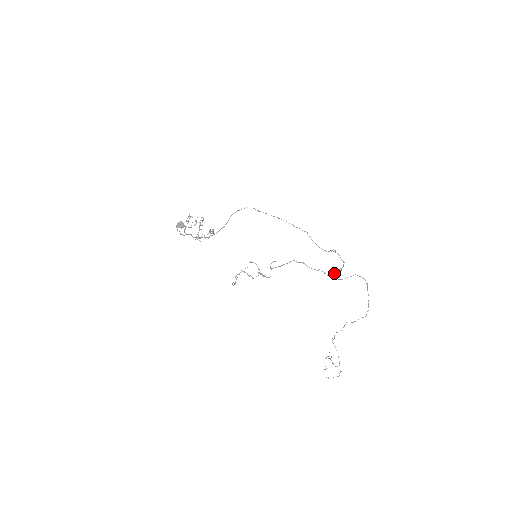
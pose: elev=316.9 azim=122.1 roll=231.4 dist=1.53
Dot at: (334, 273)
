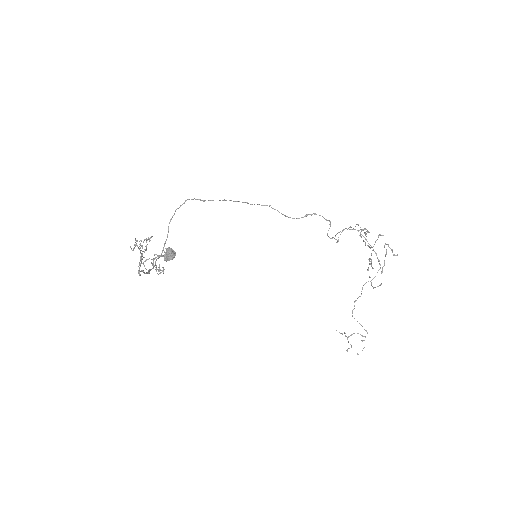
Dot at: (329, 237)
